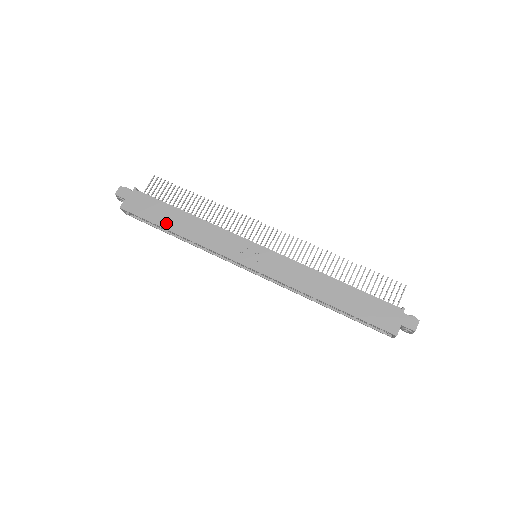
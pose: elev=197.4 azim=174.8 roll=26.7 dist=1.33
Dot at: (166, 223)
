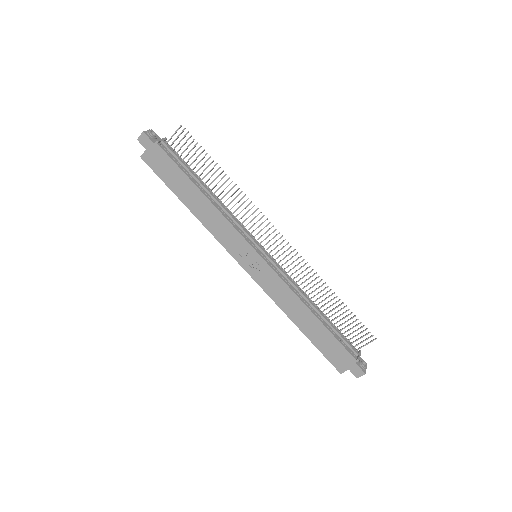
Dot at: (181, 194)
